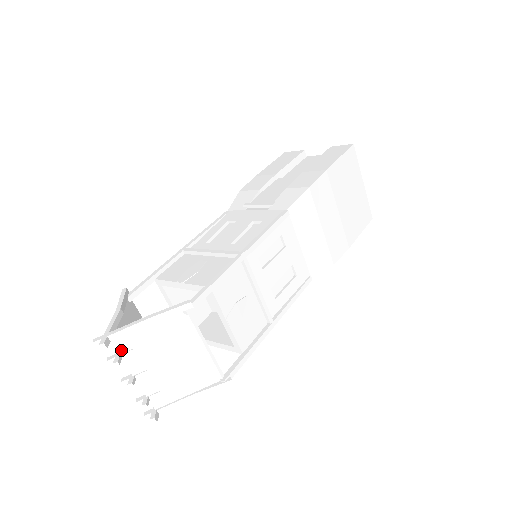
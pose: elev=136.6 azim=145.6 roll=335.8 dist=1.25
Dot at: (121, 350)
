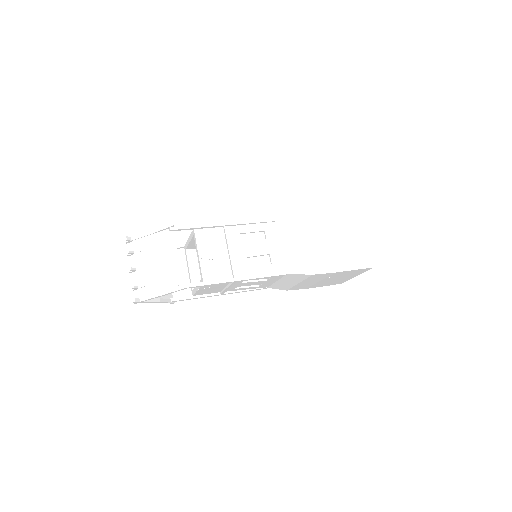
Dot at: (135, 249)
